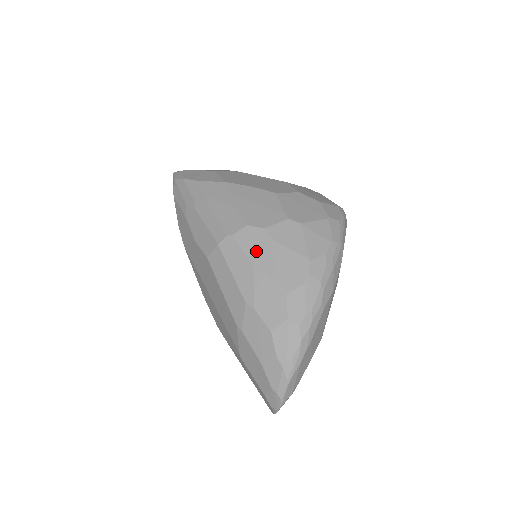
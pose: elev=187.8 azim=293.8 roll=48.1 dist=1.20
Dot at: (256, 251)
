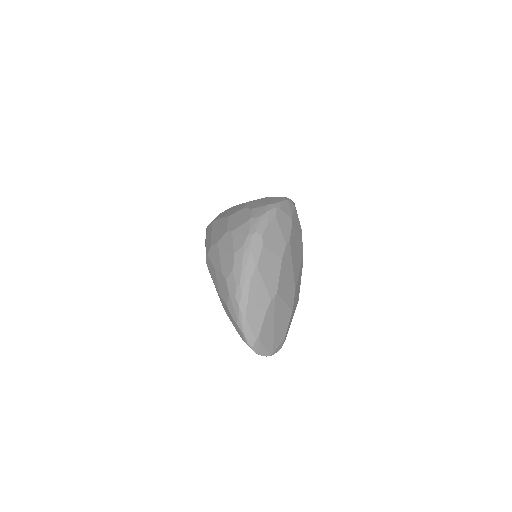
Dot at: (214, 260)
